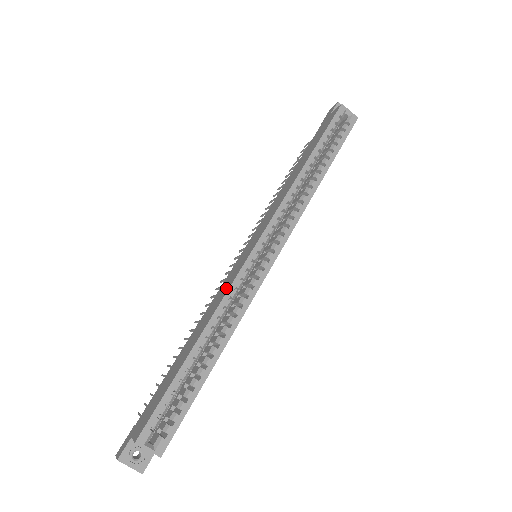
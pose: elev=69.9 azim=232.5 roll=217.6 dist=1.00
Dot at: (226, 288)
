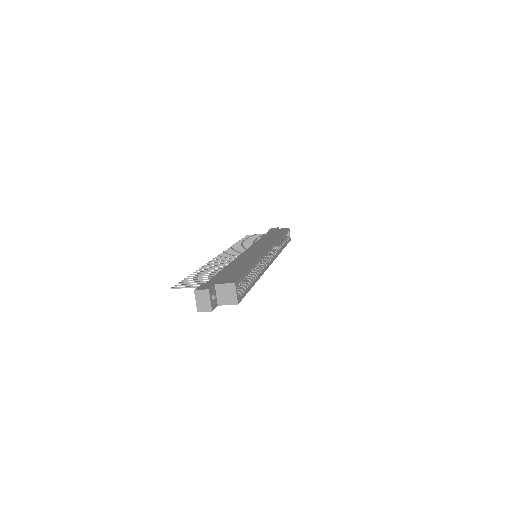
Dot at: (257, 254)
